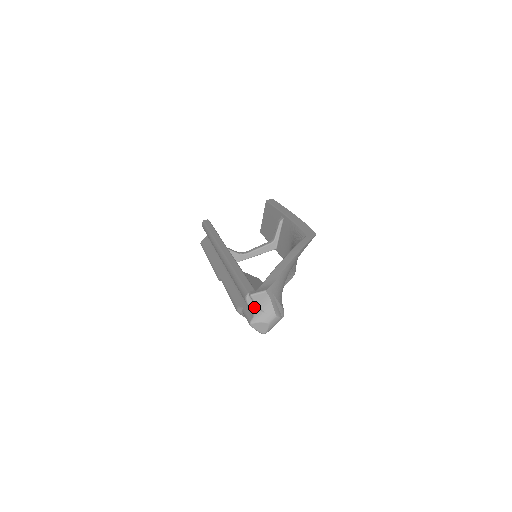
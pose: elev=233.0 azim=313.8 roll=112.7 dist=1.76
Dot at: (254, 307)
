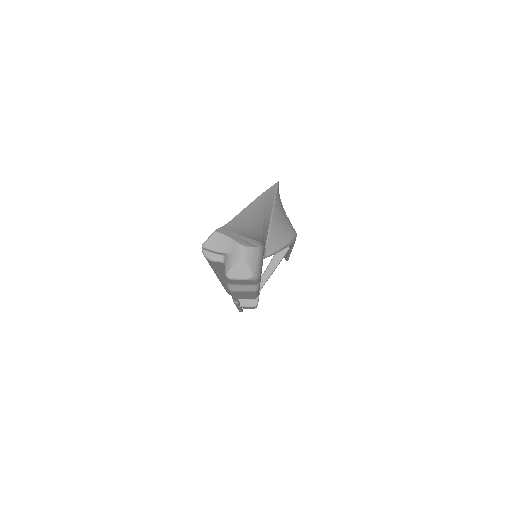
Dot at: (220, 259)
